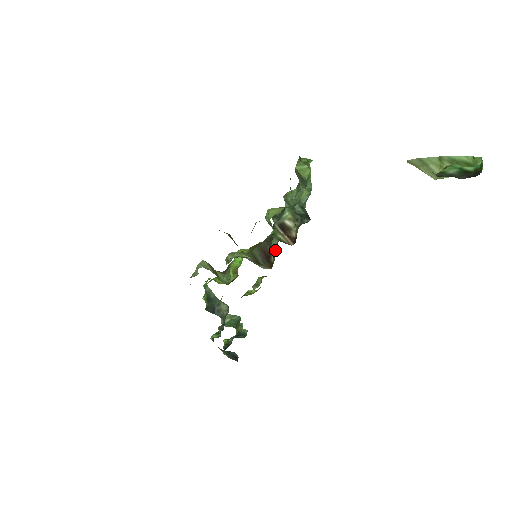
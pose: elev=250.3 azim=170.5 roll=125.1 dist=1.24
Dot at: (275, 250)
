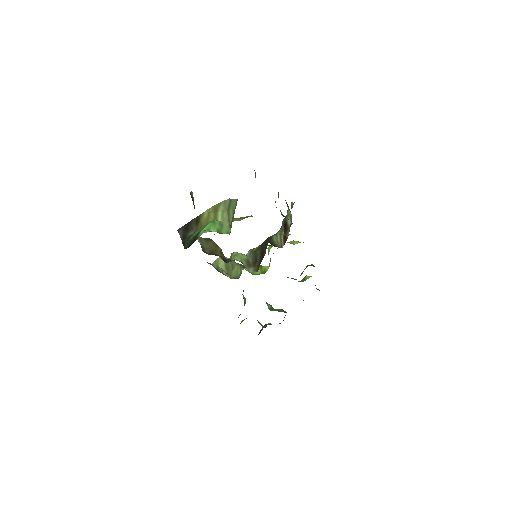
Dot at: occluded
